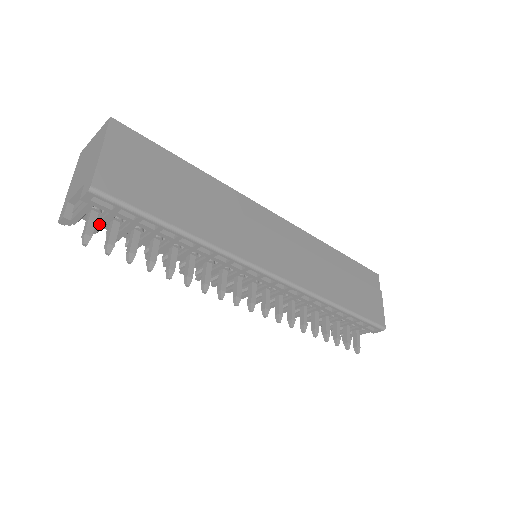
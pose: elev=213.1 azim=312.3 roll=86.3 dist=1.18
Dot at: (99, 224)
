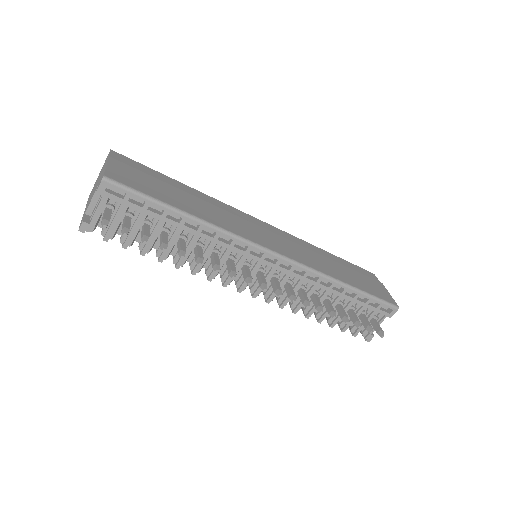
Dot at: (114, 222)
